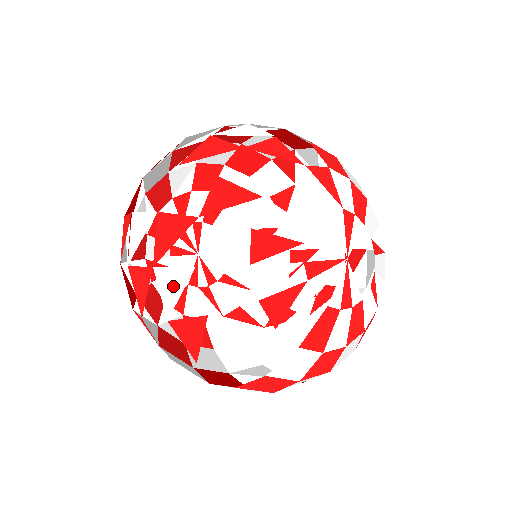
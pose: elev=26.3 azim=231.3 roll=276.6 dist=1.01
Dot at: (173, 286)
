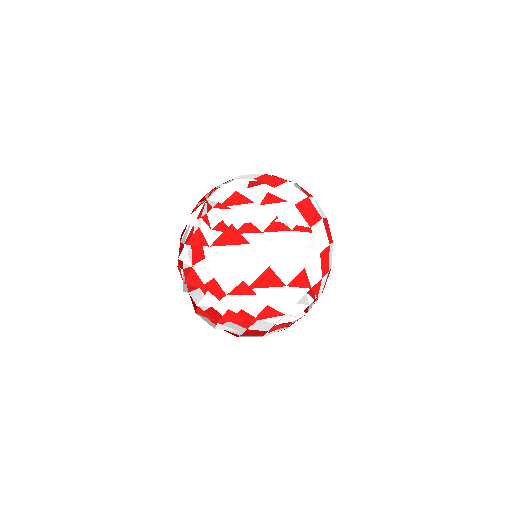
Dot at: (225, 328)
